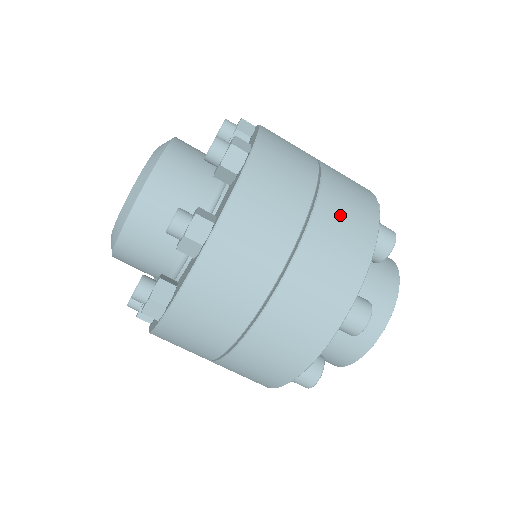
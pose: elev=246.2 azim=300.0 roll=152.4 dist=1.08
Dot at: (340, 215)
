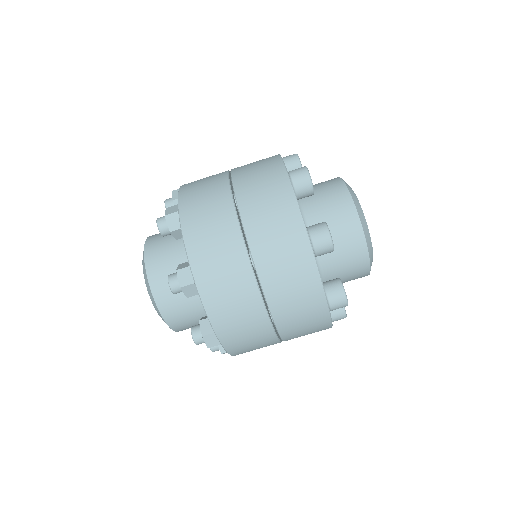
Dot at: occluded
